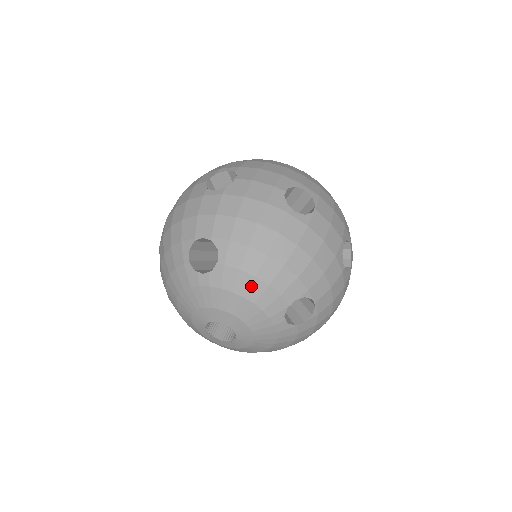
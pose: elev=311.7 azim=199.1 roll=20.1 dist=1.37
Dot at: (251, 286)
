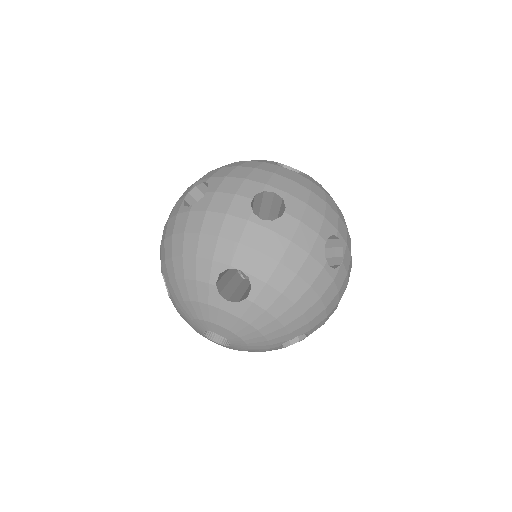
Dot at: (269, 324)
